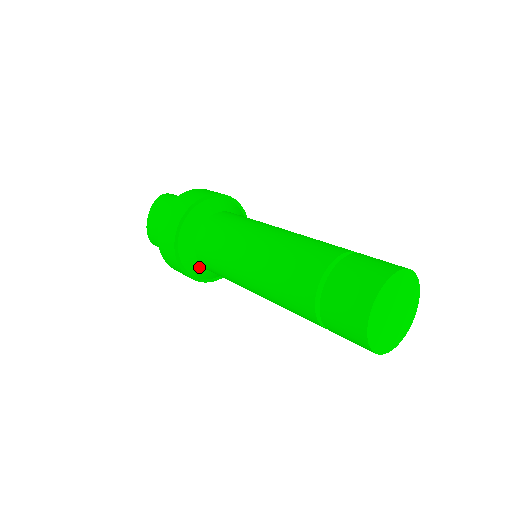
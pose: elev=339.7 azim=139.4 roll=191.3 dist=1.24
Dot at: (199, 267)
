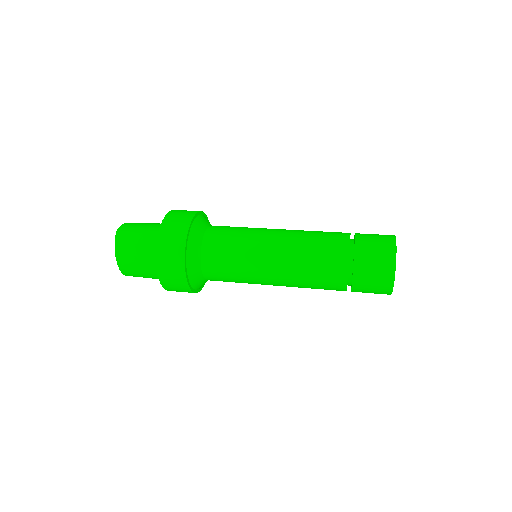
Dot at: (205, 282)
